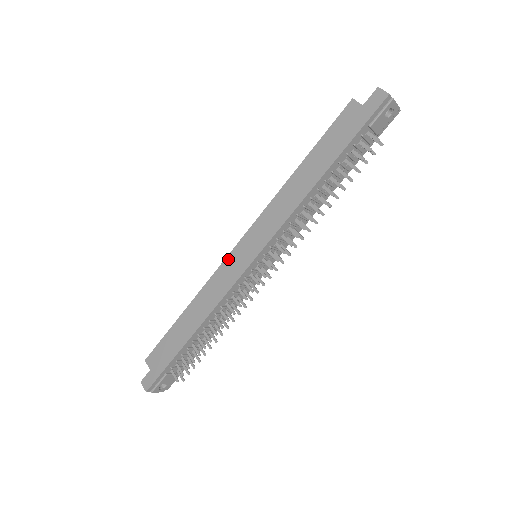
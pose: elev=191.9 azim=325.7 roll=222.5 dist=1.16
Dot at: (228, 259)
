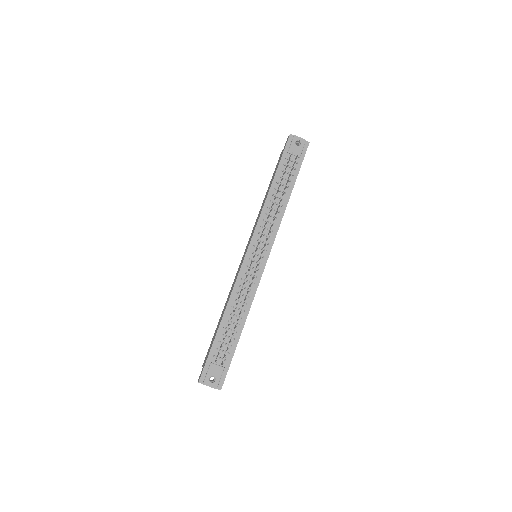
Dot at: occluded
